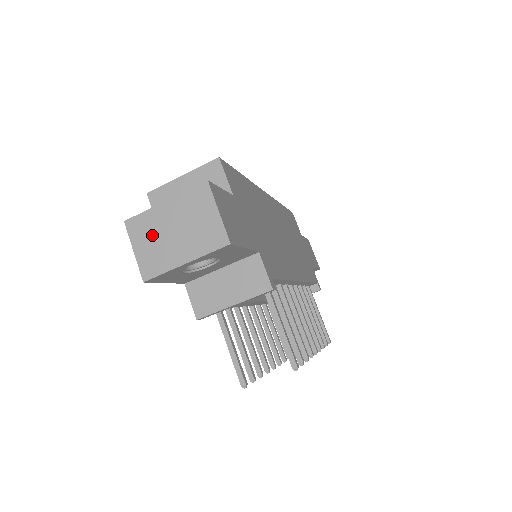
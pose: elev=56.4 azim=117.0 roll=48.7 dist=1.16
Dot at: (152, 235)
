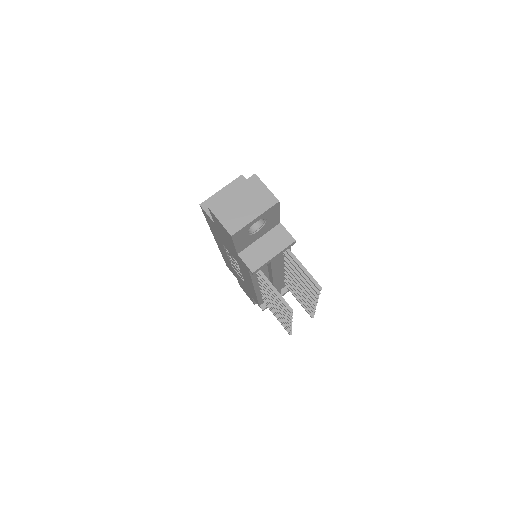
Dot at: (229, 209)
